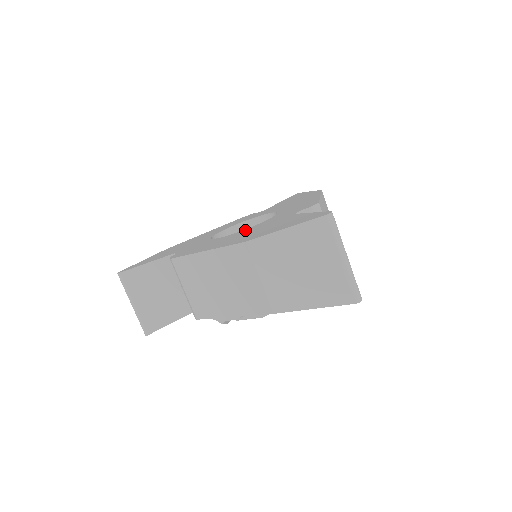
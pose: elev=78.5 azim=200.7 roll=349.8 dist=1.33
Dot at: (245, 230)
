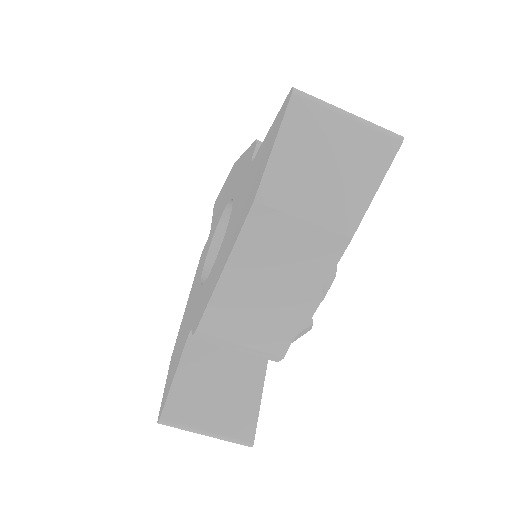
Dot at: (228, 228)
